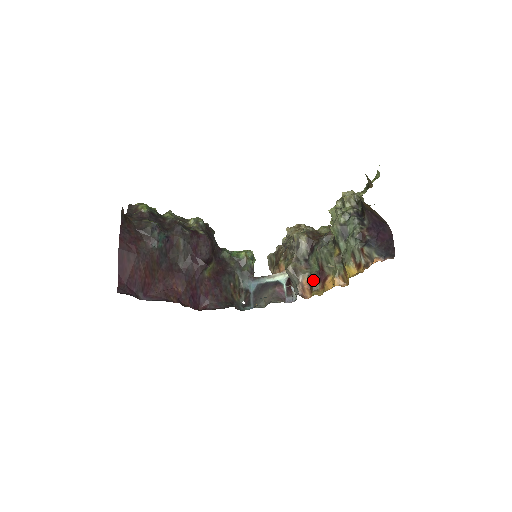
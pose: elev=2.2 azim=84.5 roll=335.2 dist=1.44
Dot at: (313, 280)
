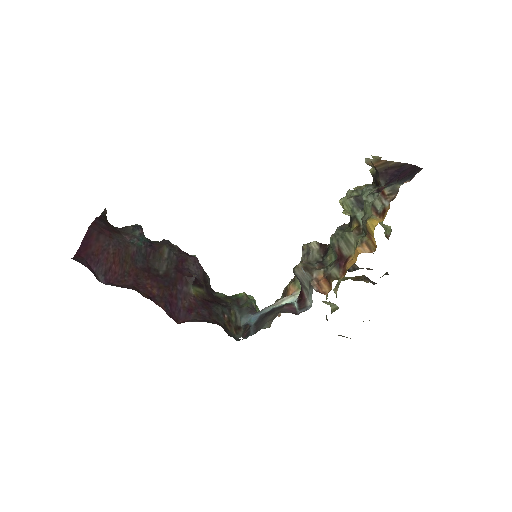
Dot at: (330, 269)
